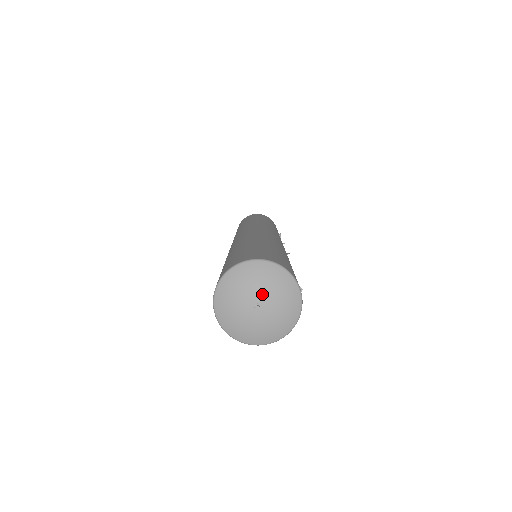
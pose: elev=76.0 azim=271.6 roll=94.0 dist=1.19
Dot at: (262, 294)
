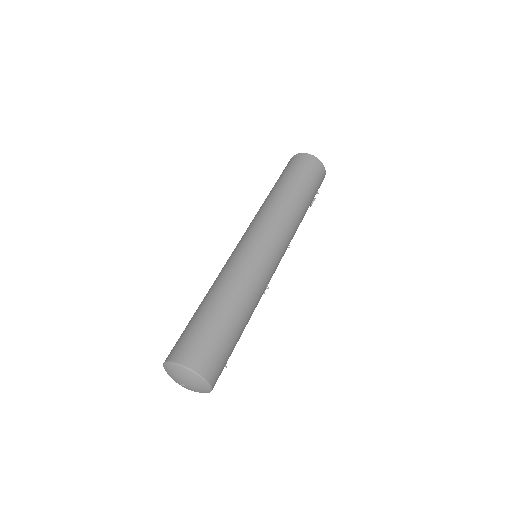
Dot at: (187, 384)
